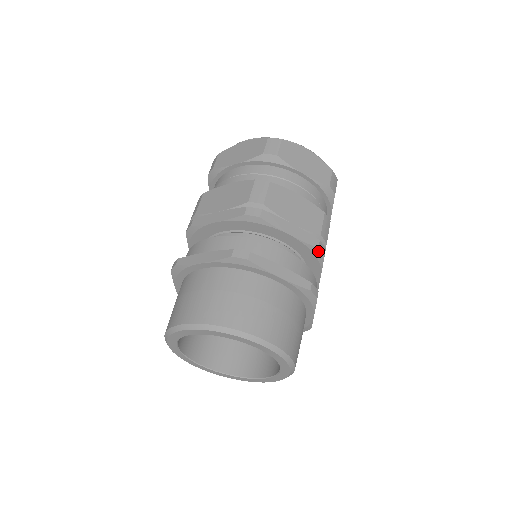
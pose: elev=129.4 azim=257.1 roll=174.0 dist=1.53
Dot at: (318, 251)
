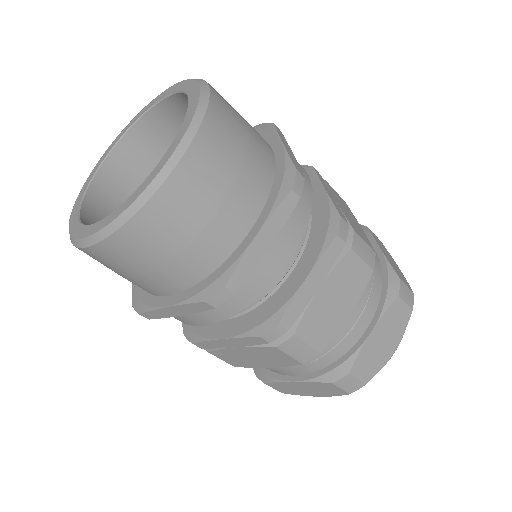
Dot at: (337, 222)
